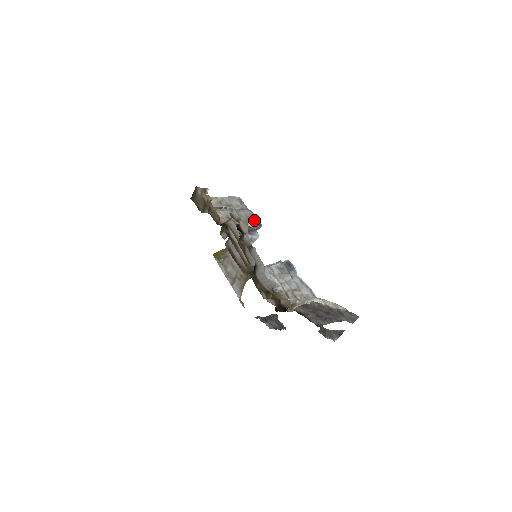
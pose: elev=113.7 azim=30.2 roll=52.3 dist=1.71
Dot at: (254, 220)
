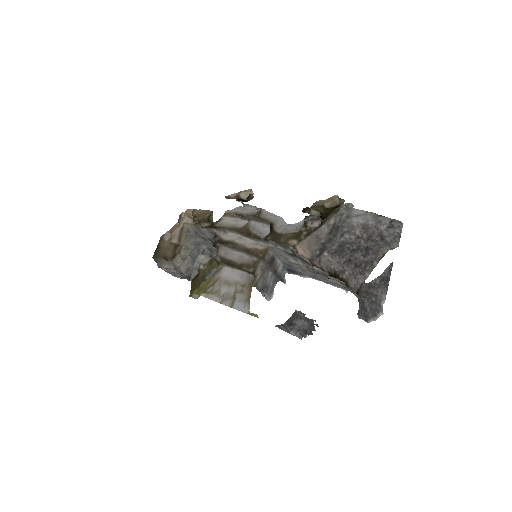
Dot at: occluded
